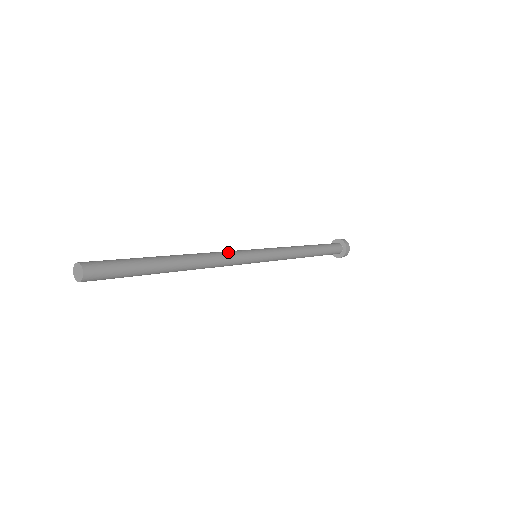
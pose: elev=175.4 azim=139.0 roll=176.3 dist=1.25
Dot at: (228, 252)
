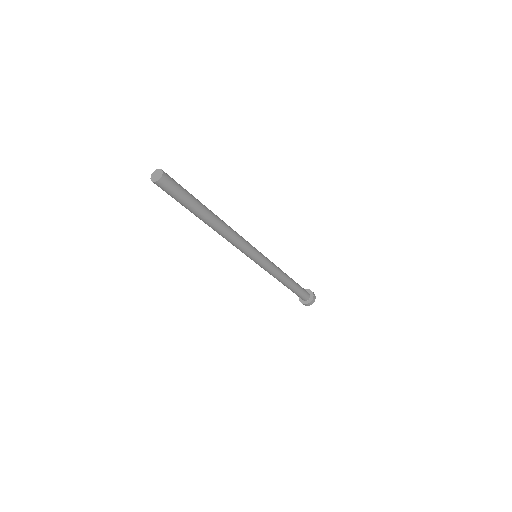
Dot at: (243, 238)
